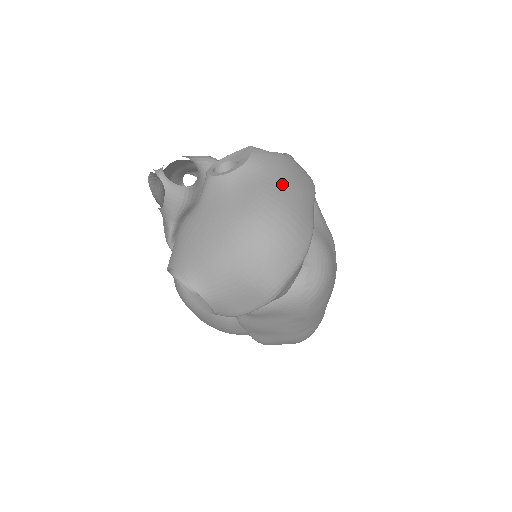
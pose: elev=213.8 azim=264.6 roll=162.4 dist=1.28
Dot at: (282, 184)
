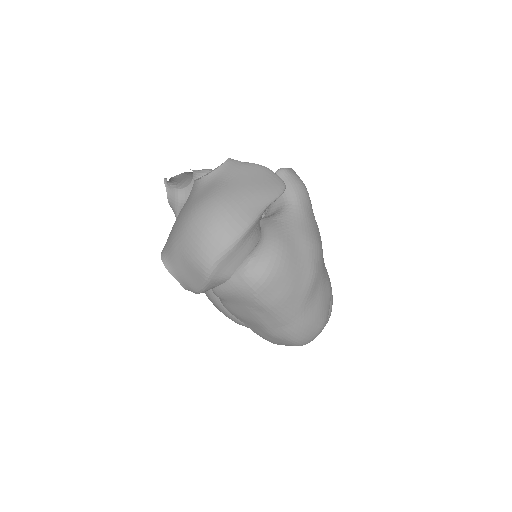
Dot at: (234, 185)
